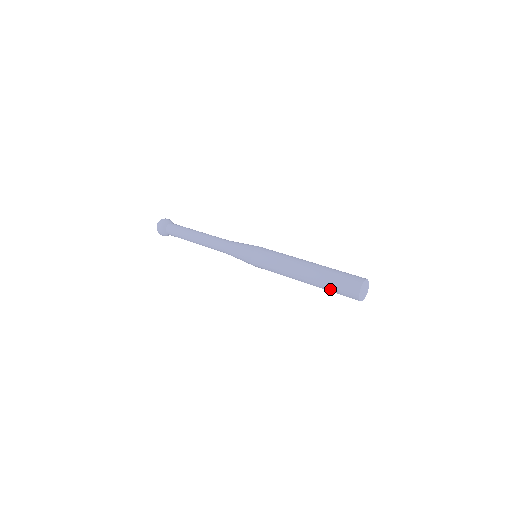
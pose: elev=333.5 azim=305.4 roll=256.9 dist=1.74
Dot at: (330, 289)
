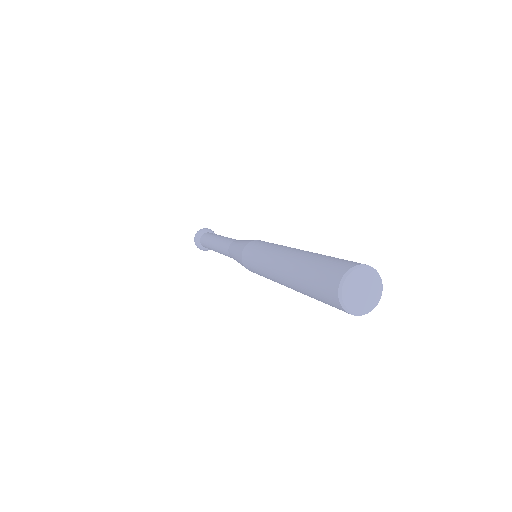
Dot at: (309, 293)
